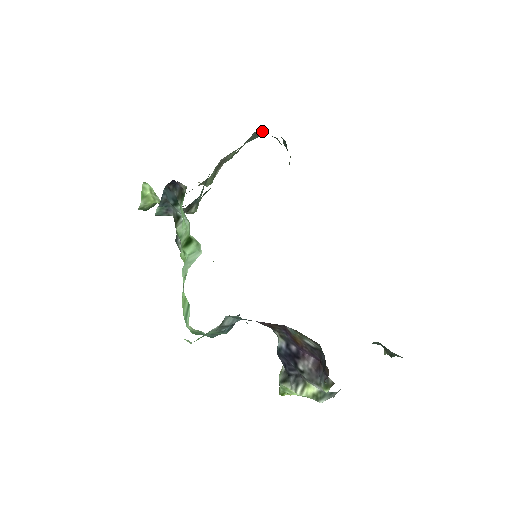
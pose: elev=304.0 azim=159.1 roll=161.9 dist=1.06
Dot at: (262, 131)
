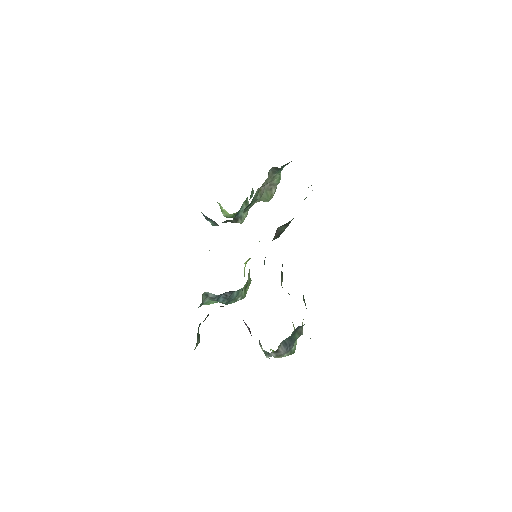
Dot at: (277, 167)
